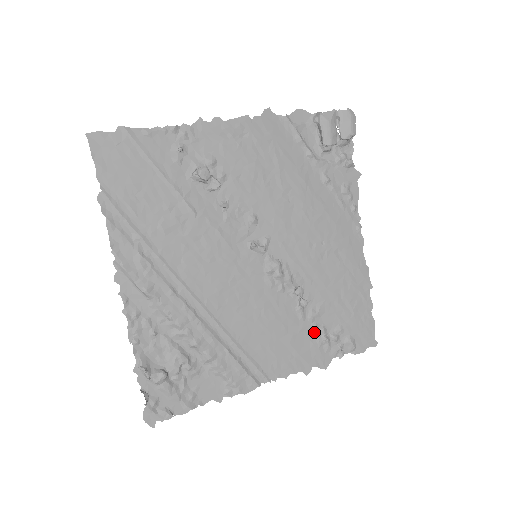
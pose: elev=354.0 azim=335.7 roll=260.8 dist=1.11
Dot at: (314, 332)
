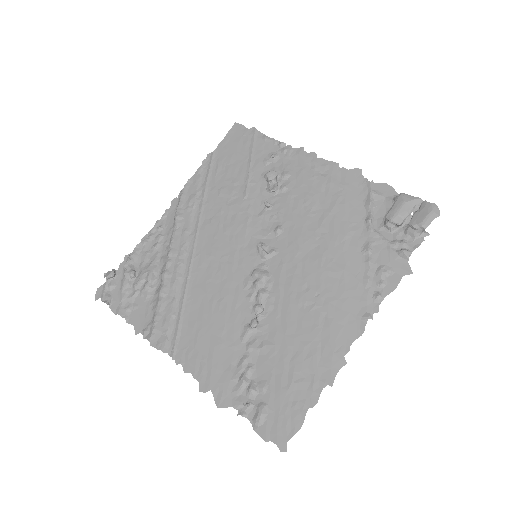
Dot at: (241, 362)
